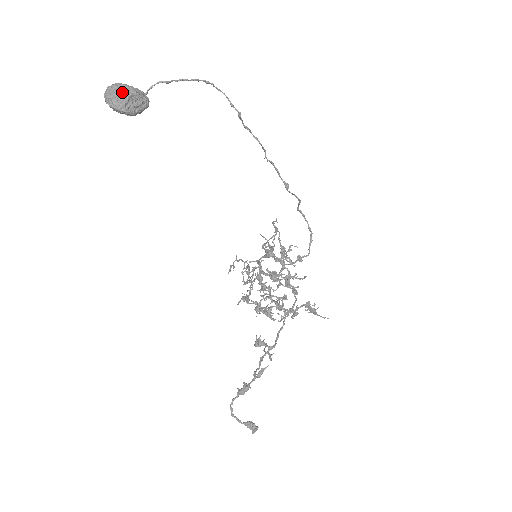
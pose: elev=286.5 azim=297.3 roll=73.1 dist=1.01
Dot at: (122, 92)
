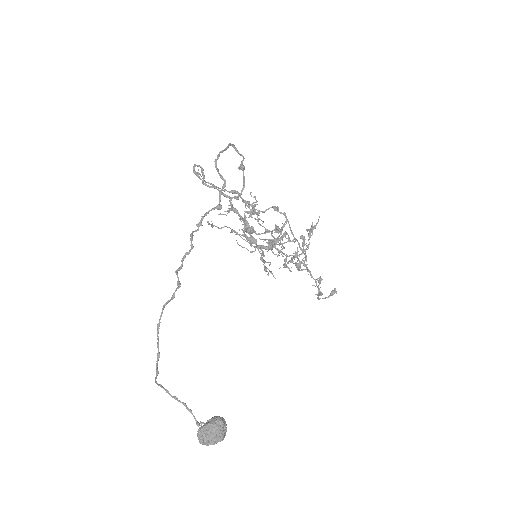
Dot at: (217, 441)
